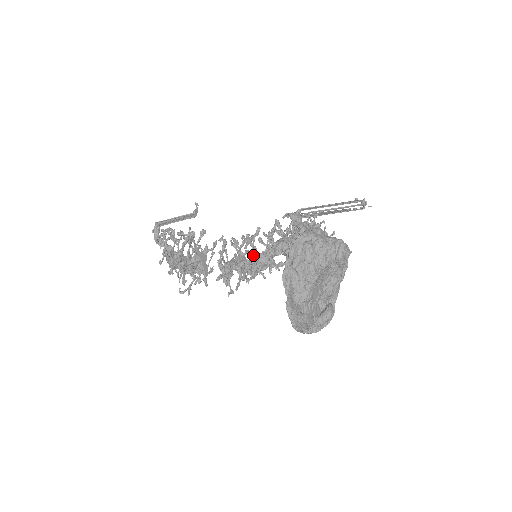
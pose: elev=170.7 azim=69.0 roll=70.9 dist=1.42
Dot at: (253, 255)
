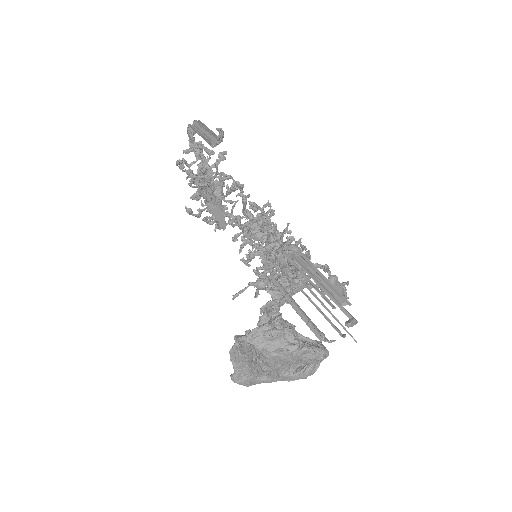
Dot at: occluded
